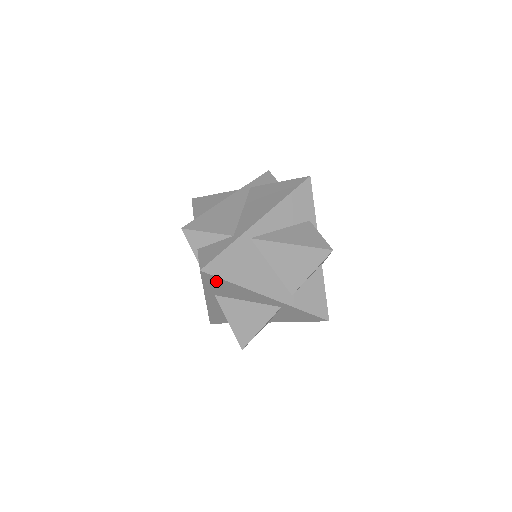
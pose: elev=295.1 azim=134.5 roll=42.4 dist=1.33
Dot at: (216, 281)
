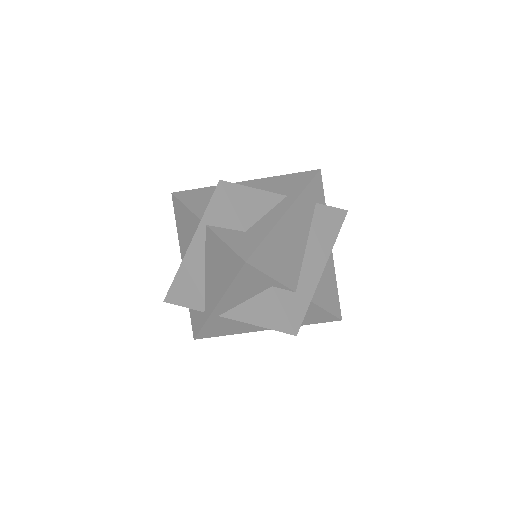
Dot at: occluded
